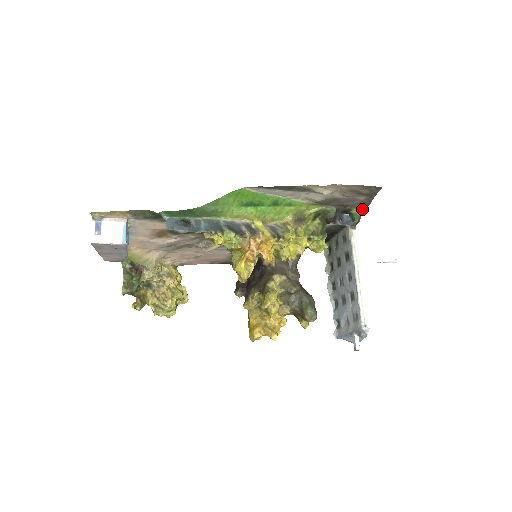
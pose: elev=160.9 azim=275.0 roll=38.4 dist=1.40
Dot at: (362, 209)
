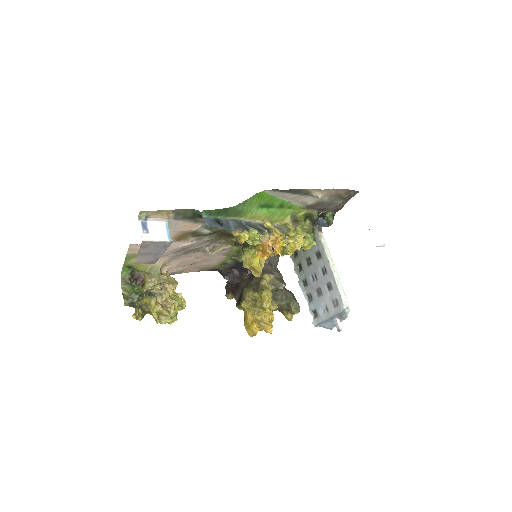
Dot at: (333, 213)
